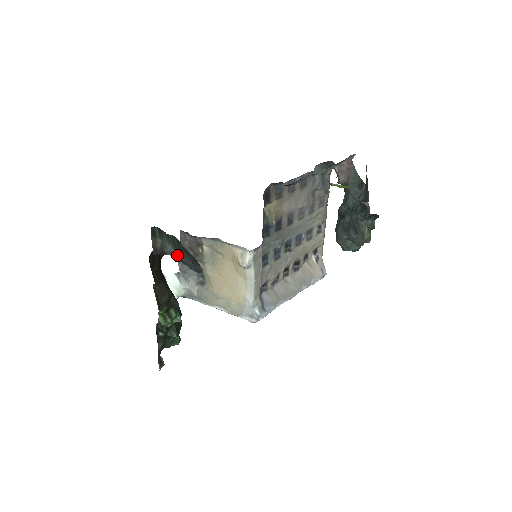
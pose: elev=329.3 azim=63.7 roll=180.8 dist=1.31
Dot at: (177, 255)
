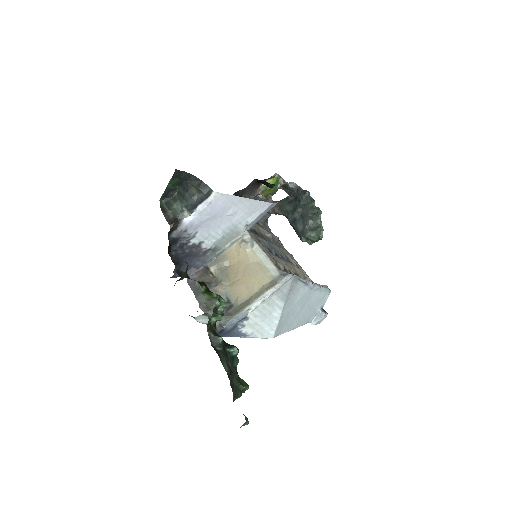
Dot at: (188, 208)
